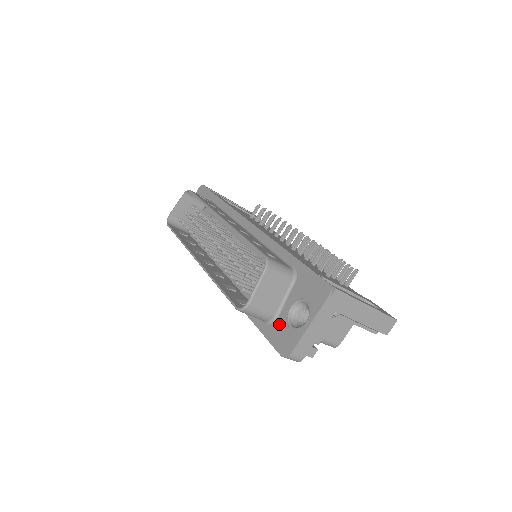
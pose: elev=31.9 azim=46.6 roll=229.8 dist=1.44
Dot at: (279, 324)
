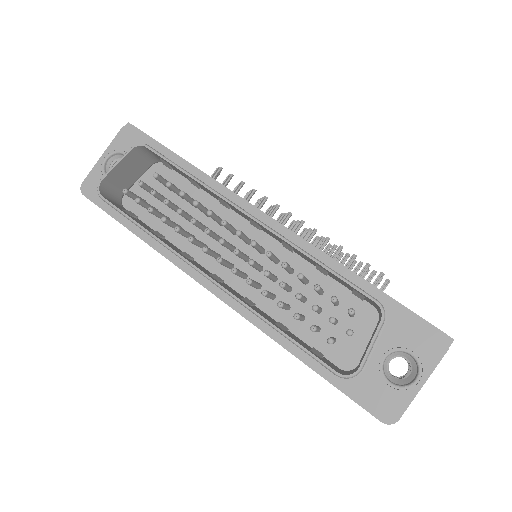
Dot at: (369, 379)
